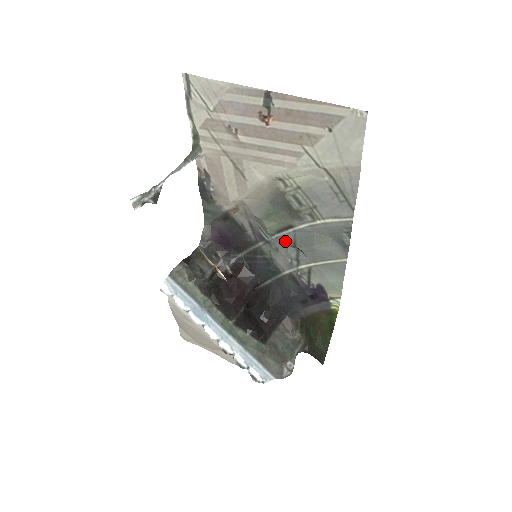
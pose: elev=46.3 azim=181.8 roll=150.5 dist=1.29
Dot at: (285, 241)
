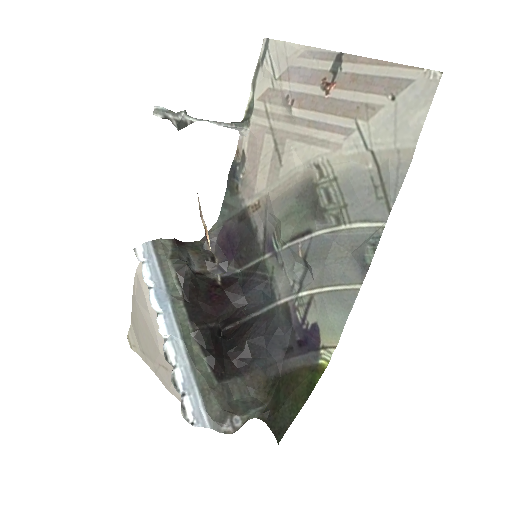
Dot at: (296, 252)
